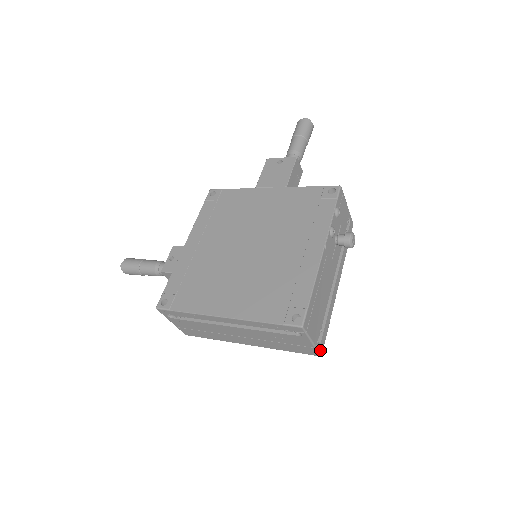
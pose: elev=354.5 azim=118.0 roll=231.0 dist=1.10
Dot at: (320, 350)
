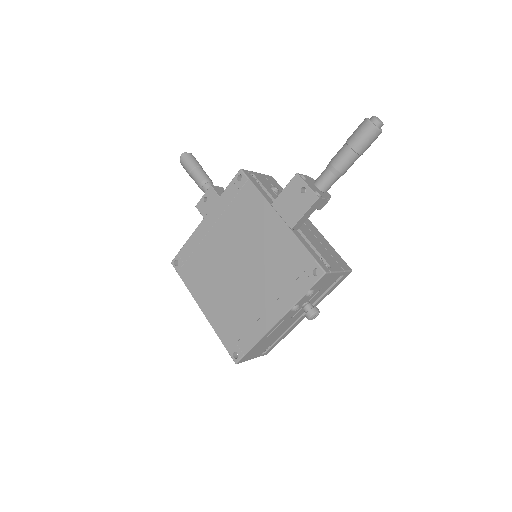
Dot at: (265, 354)
